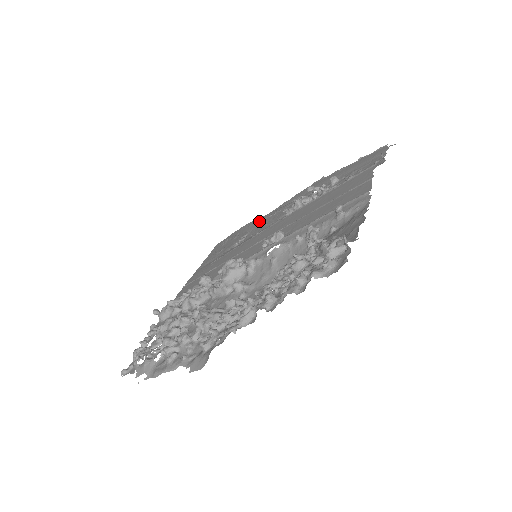
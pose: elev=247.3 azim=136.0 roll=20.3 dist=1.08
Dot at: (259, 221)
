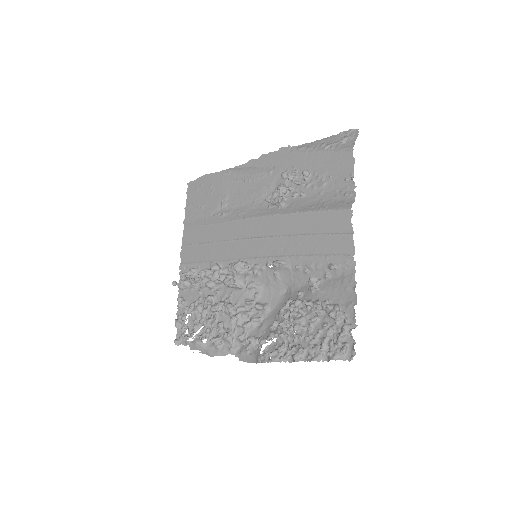
Dot at: (233, 181)
